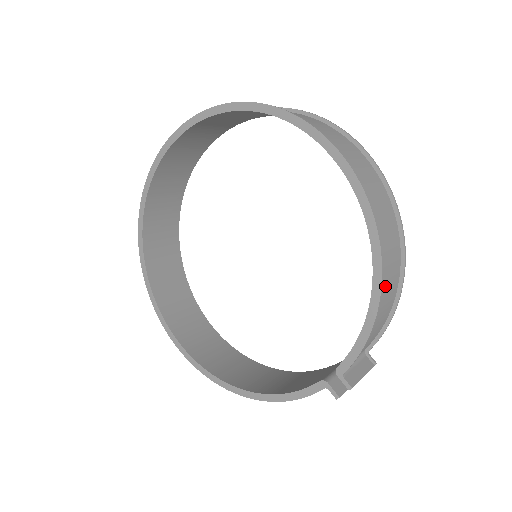
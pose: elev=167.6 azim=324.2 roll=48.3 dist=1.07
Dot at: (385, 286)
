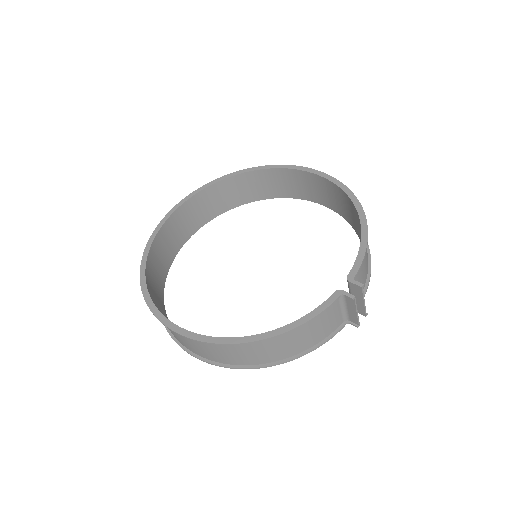
Dot at: occluded
